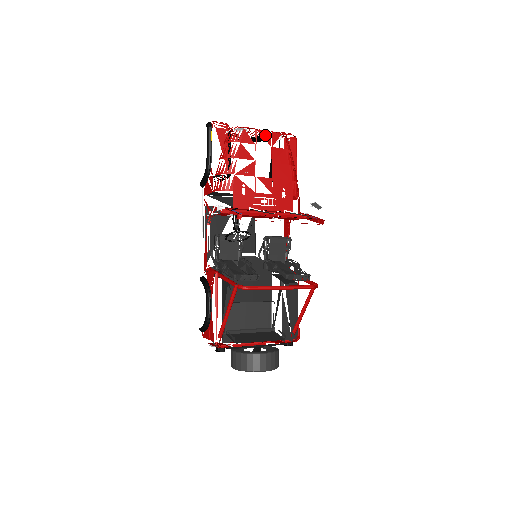
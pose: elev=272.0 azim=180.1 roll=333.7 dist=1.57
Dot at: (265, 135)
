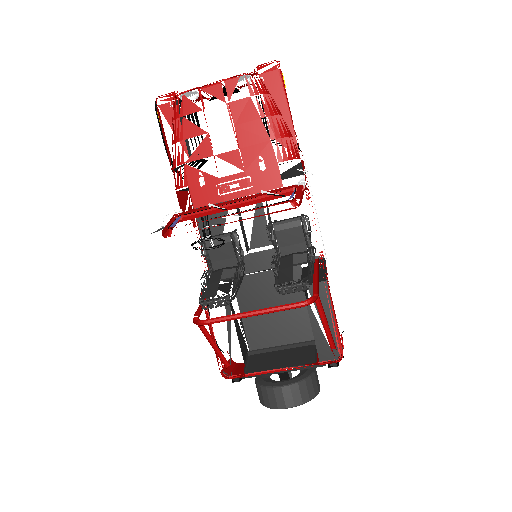
Dot at: (213, 90)
